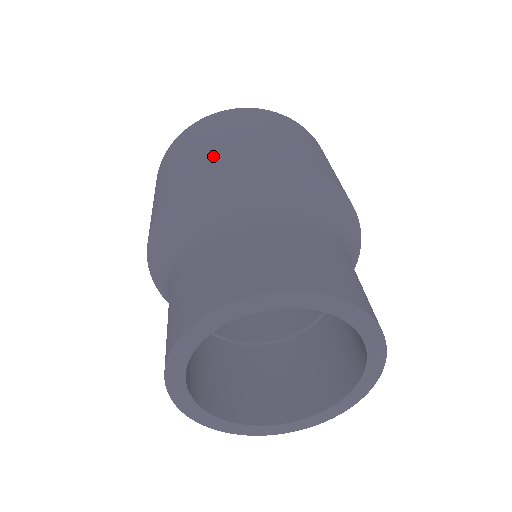
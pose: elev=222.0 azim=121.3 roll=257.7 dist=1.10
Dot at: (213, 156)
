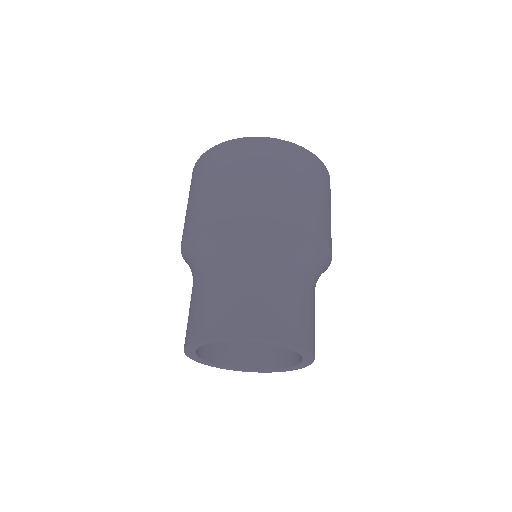
Dot at: (197, 213)
